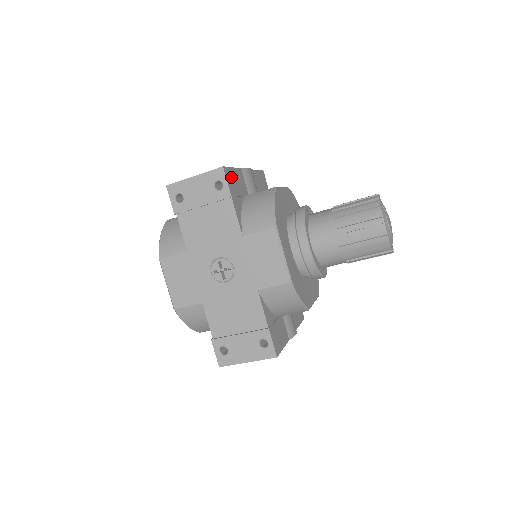
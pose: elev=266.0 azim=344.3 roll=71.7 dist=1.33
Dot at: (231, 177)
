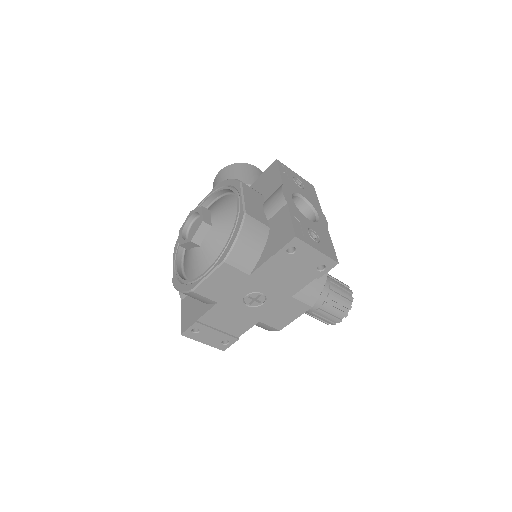
Dot at: occluded
